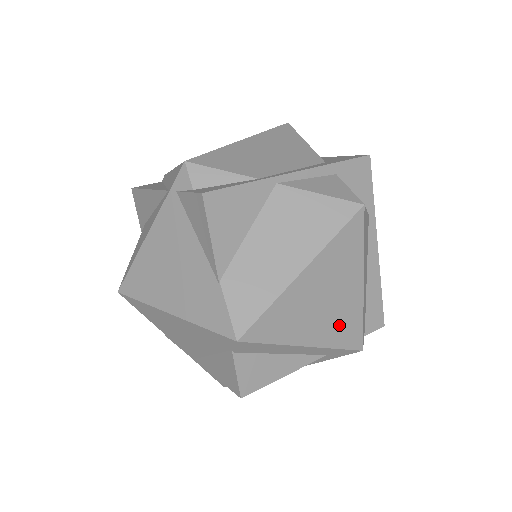
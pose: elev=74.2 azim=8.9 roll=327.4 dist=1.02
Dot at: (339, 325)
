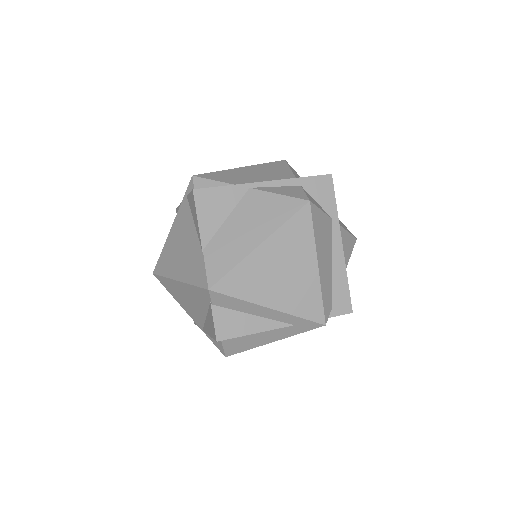
Dot at: (298, 296)
